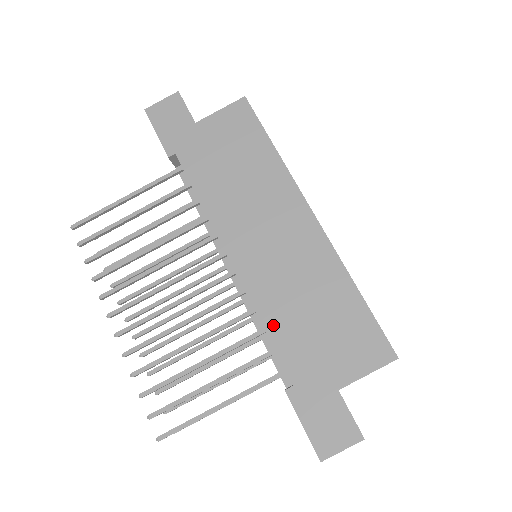
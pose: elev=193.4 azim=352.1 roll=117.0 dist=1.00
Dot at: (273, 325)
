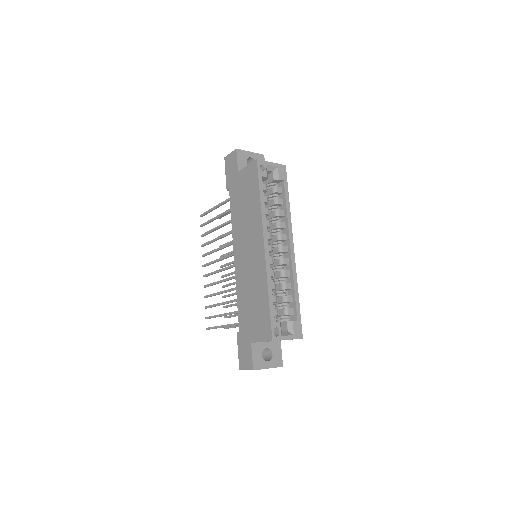
Dot at: (240, 299)
